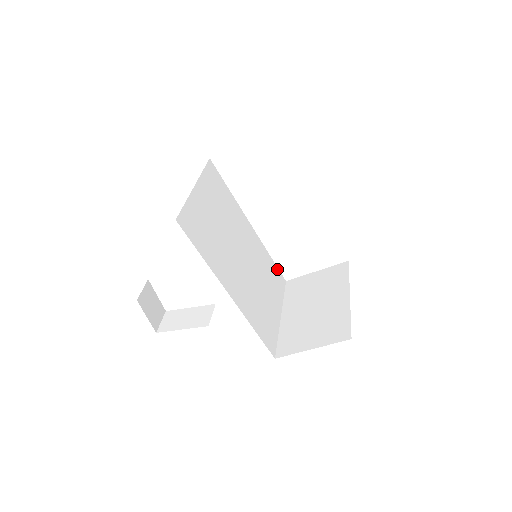
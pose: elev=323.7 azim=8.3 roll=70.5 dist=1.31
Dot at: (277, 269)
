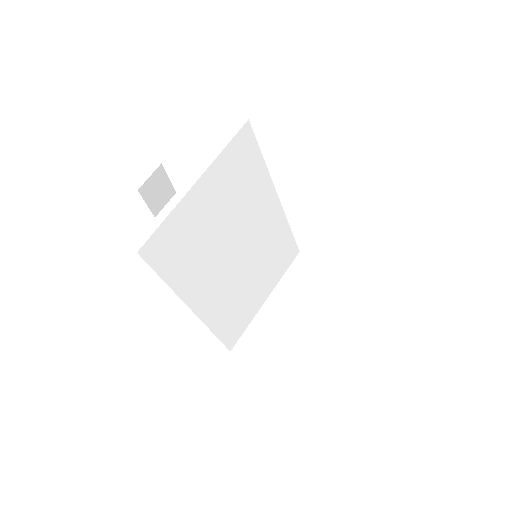
Dot at: (293, 242)
